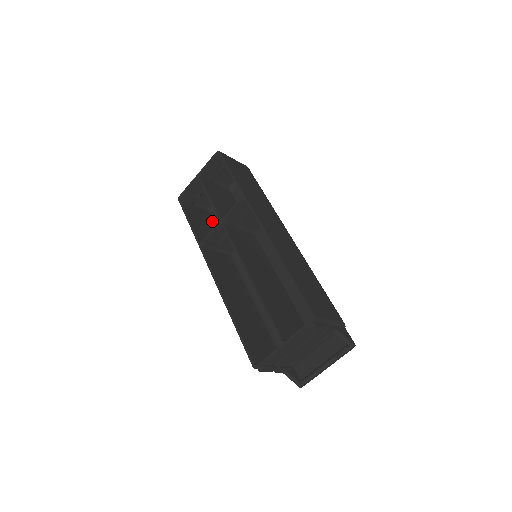
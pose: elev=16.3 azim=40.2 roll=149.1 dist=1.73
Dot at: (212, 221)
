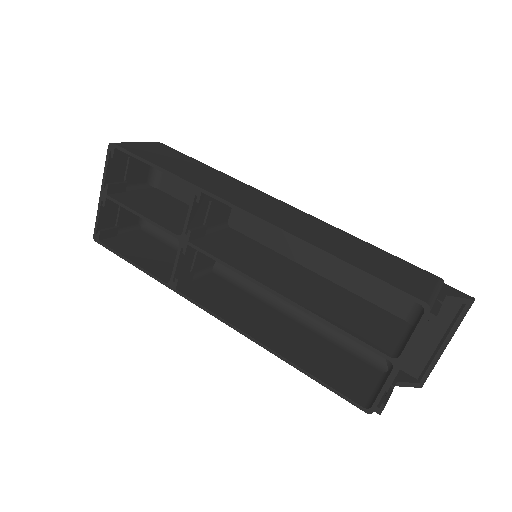
Dot at: (156, 240)
